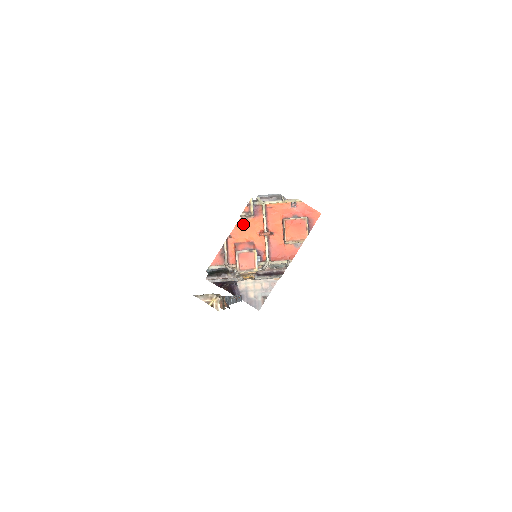
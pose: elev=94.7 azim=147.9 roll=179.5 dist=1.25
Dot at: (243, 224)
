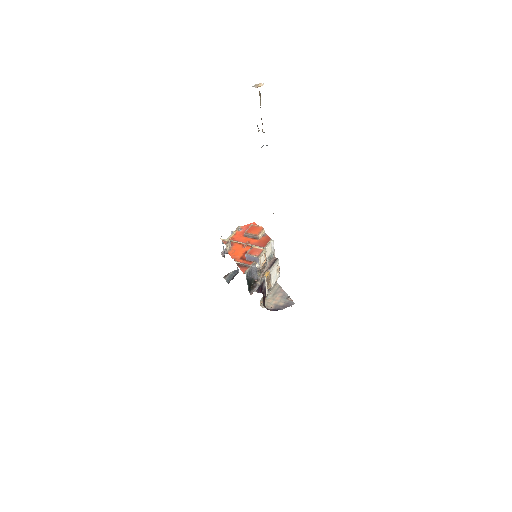
Dot at: (232, 252)
